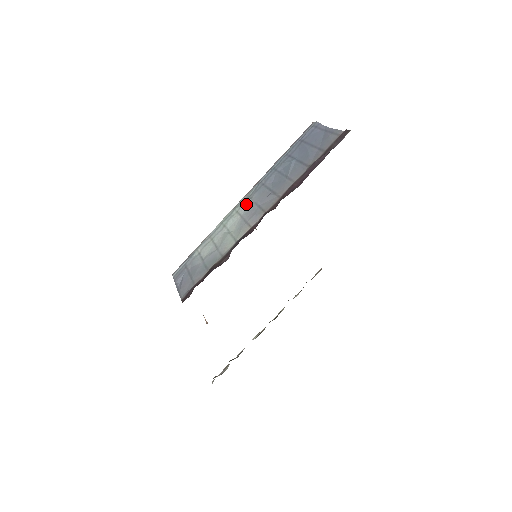
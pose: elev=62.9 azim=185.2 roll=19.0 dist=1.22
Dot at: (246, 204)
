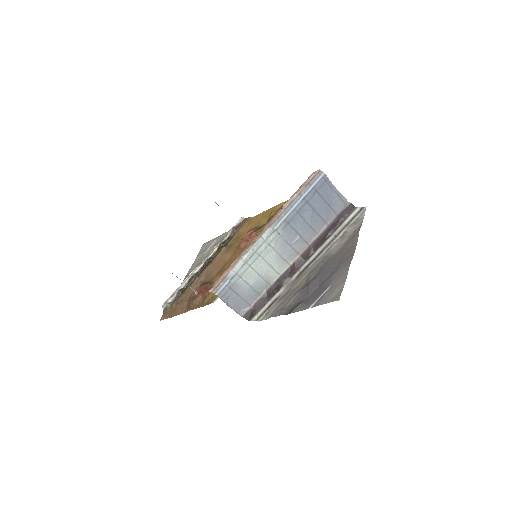
Dot at: (277, 240)
